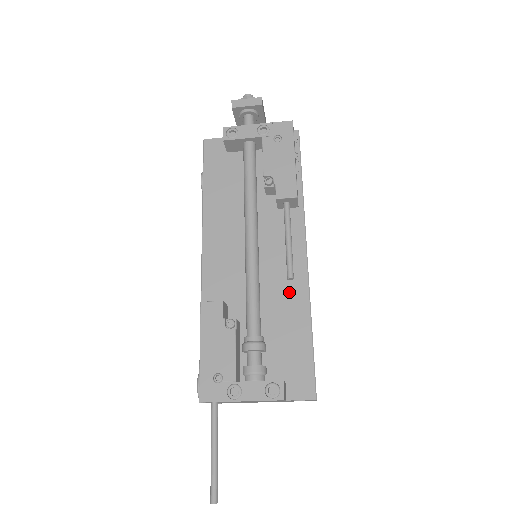
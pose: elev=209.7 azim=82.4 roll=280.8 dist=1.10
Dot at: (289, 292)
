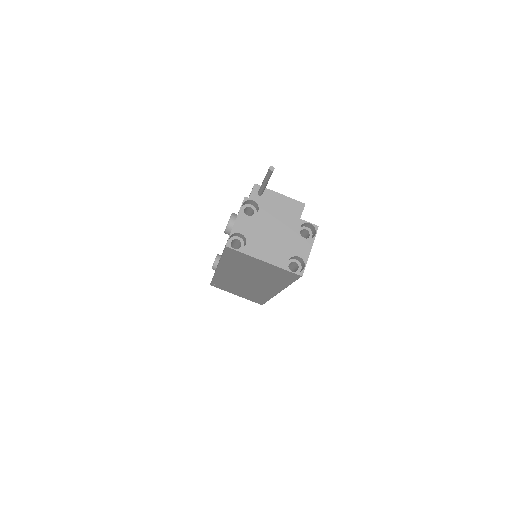
Dot at: occluded
